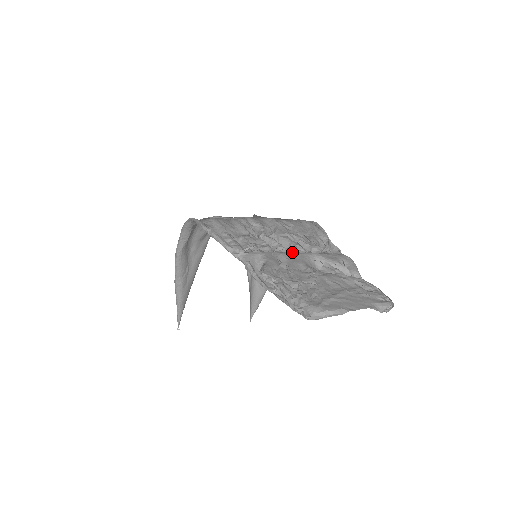
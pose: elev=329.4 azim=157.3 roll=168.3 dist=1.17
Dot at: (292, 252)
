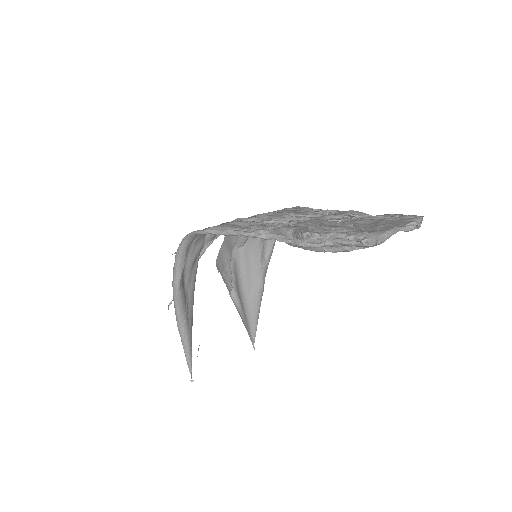
Dot at: occluded
